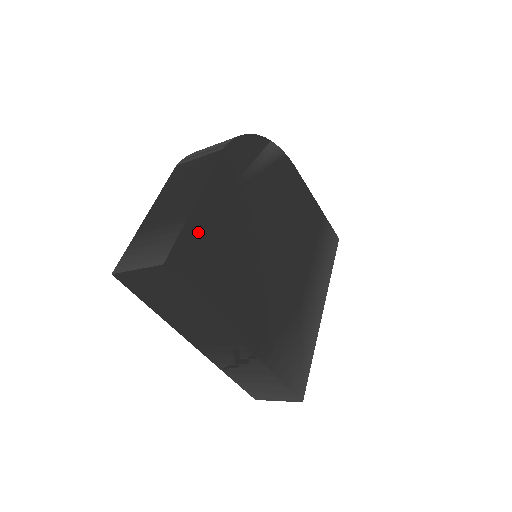
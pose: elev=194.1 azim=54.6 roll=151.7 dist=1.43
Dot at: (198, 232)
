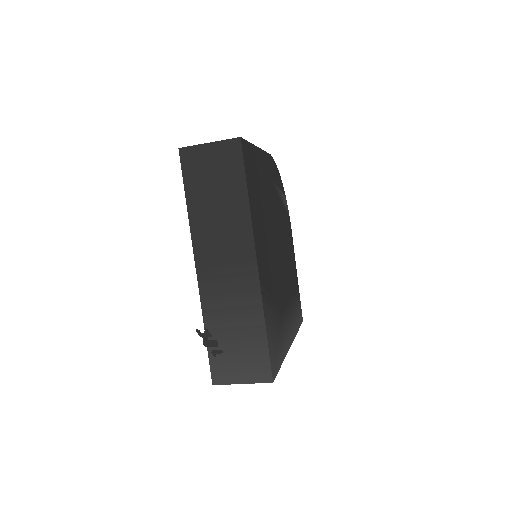
Dot at: (255, 160)
